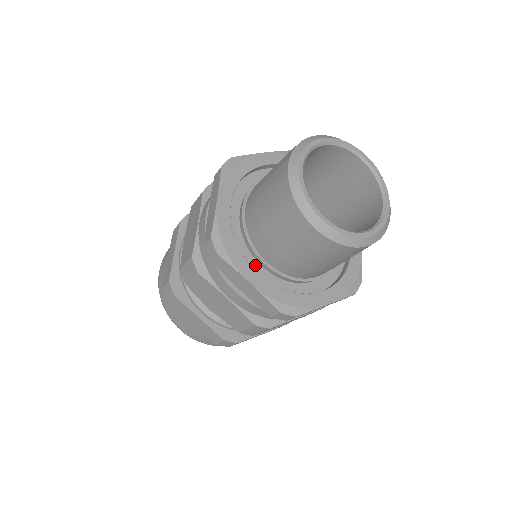
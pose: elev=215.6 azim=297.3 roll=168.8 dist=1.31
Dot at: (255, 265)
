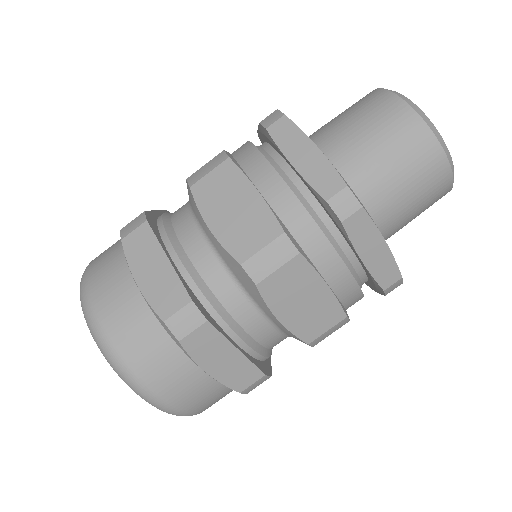
Dot at: occluded
